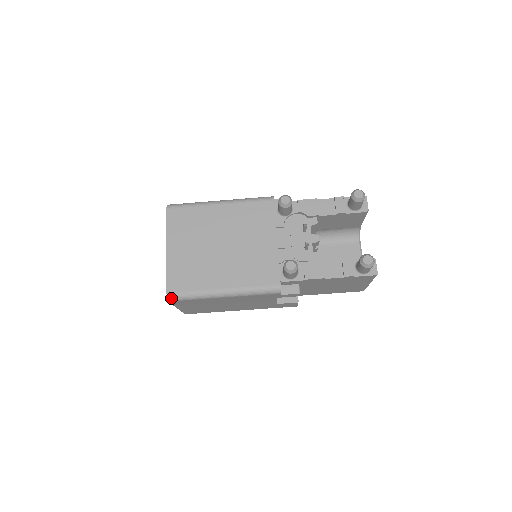
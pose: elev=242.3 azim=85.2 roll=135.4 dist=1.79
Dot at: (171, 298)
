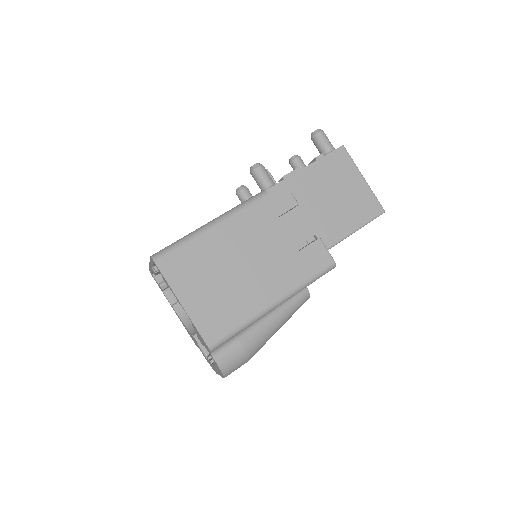
Dot at: (156, 256)
